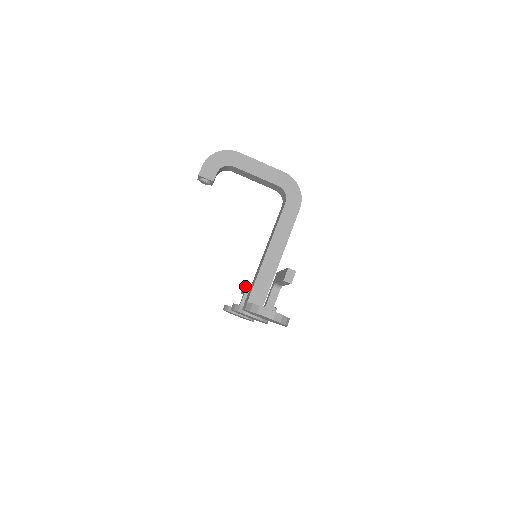
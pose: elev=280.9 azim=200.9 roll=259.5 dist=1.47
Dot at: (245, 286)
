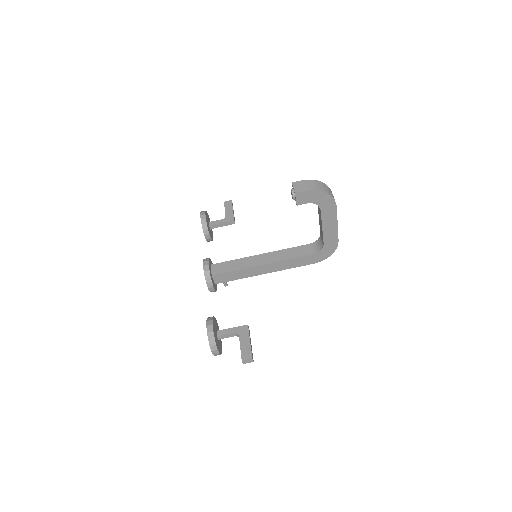
Dot at: (231, 212)
